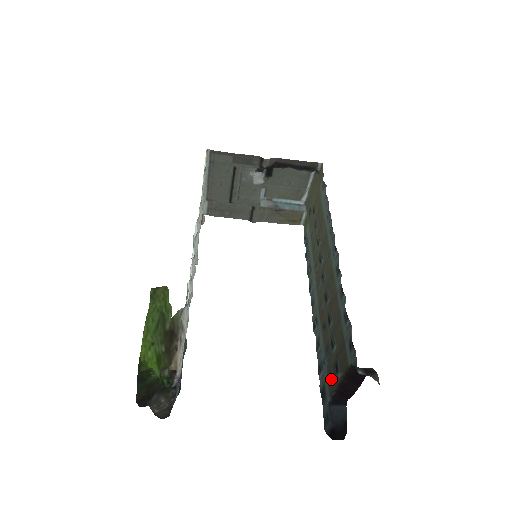
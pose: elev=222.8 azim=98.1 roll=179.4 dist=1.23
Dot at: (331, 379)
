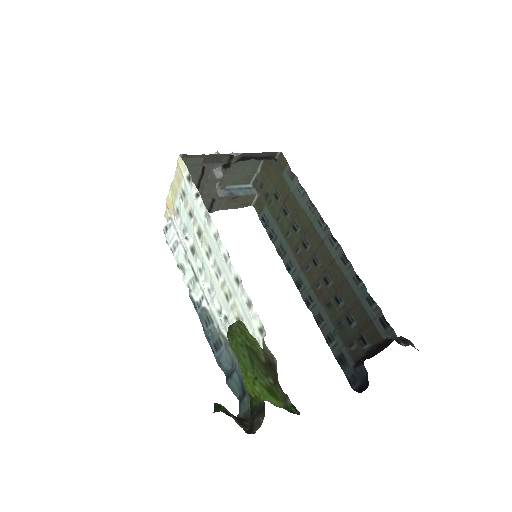
Dot at: (354, 349)
